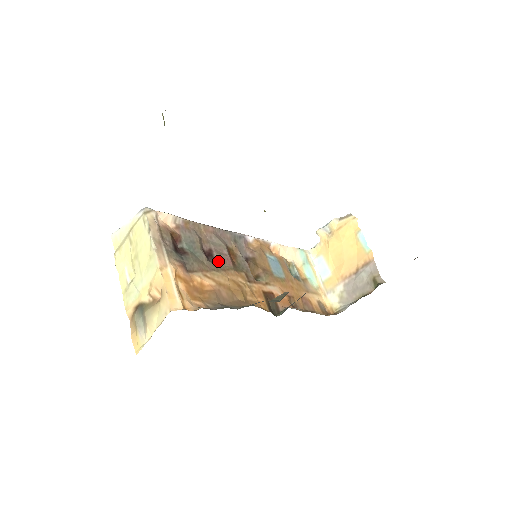
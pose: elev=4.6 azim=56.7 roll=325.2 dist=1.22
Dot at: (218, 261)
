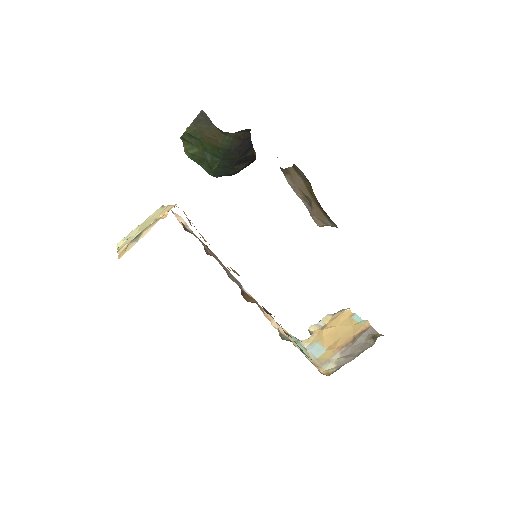
Dot at: (218, 259)
